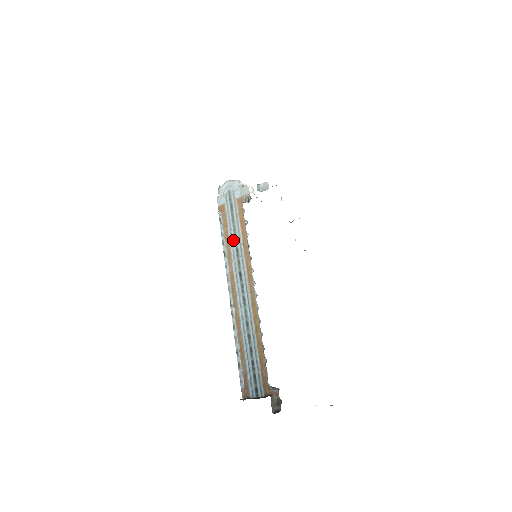
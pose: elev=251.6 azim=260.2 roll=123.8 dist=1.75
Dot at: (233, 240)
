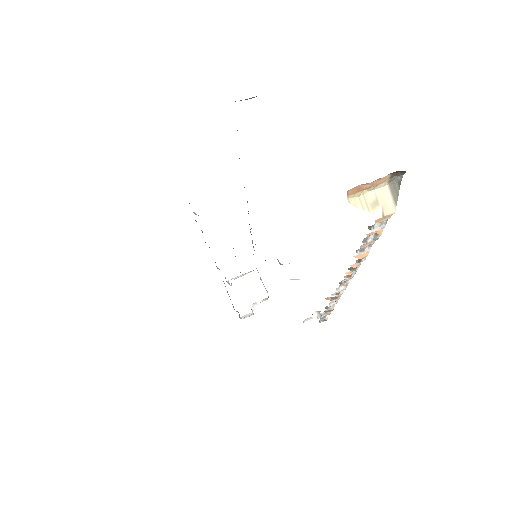
Dot at: occluded
